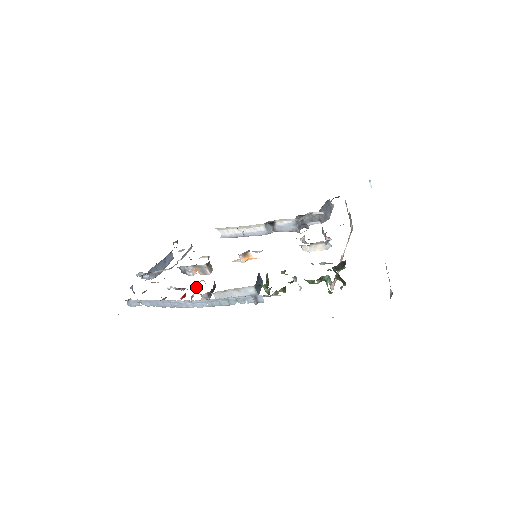
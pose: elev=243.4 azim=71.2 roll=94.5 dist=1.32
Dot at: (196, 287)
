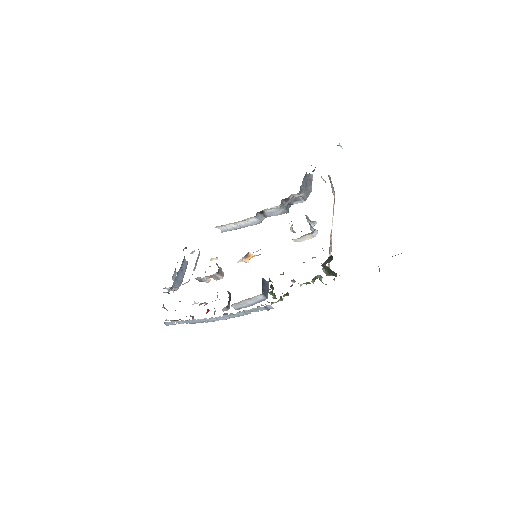
Dot at: occluded
